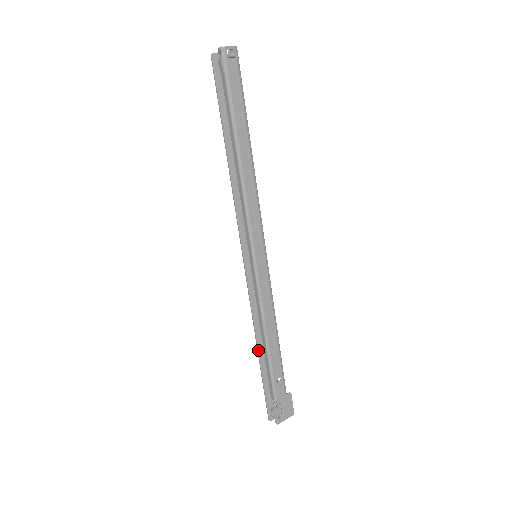
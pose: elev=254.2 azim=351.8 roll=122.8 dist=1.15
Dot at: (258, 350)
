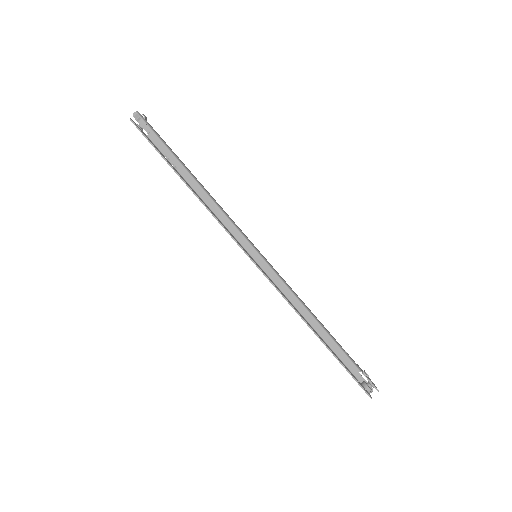
Dot at: (317, 335)
